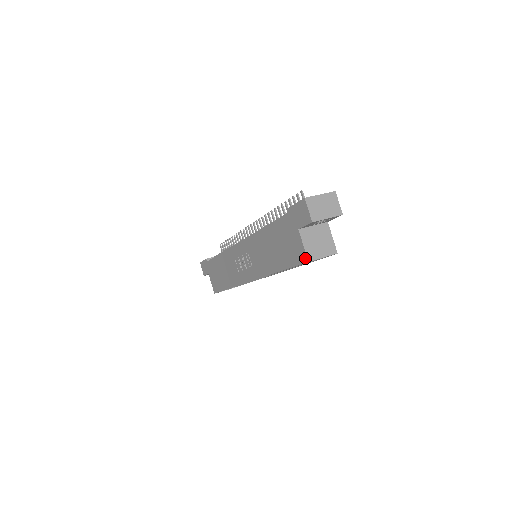
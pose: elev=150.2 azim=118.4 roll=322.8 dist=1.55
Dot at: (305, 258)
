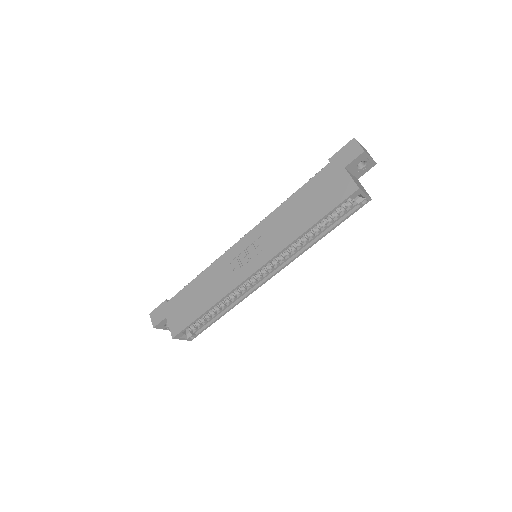
Dot at: (354, 187)
